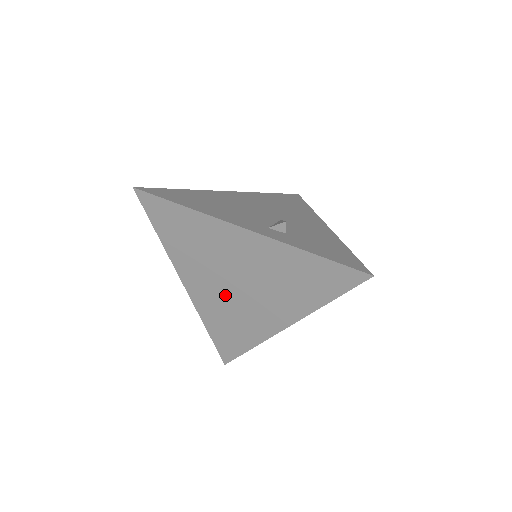
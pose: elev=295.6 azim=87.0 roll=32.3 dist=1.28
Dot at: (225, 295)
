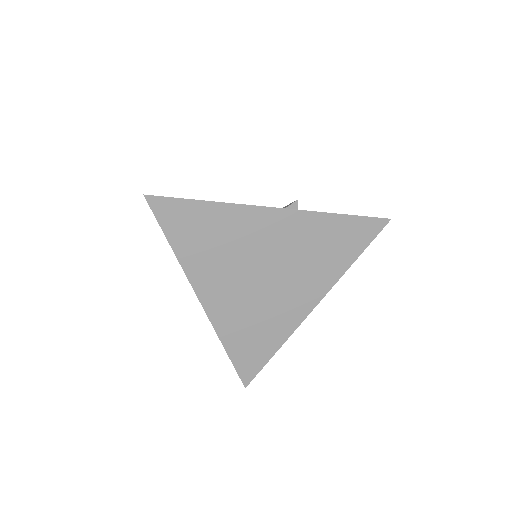
Dot at: (249, 295)
